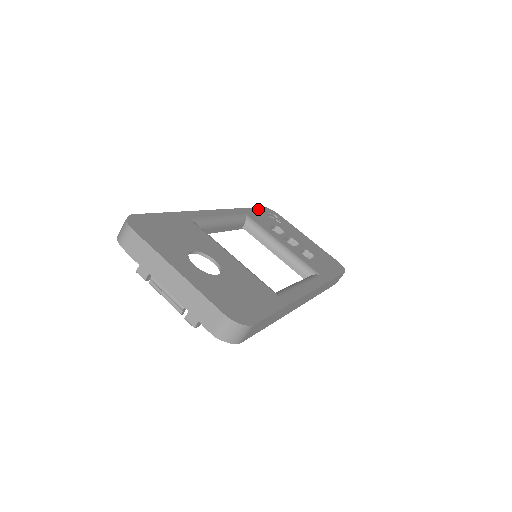
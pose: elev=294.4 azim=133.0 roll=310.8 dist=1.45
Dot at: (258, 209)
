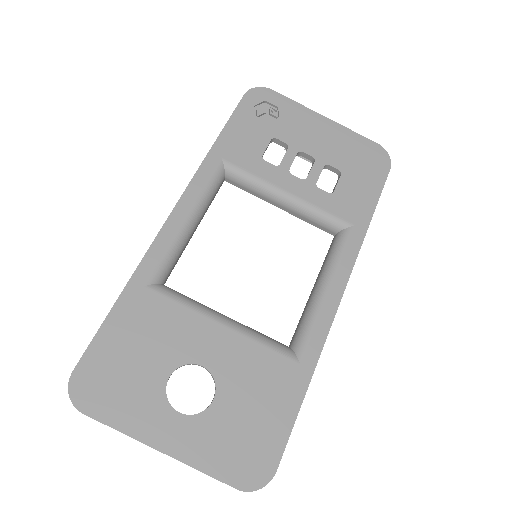
Dot at: (237, 115)
